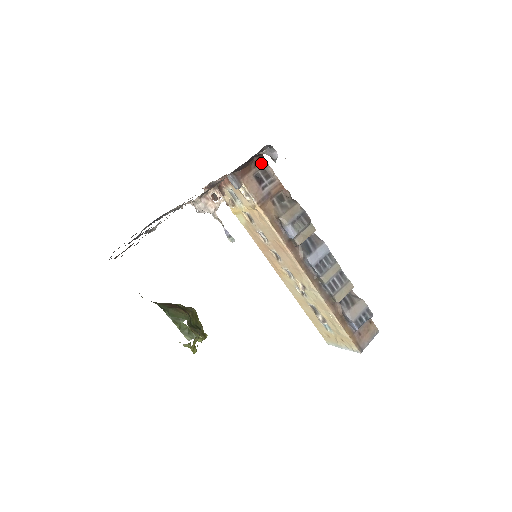
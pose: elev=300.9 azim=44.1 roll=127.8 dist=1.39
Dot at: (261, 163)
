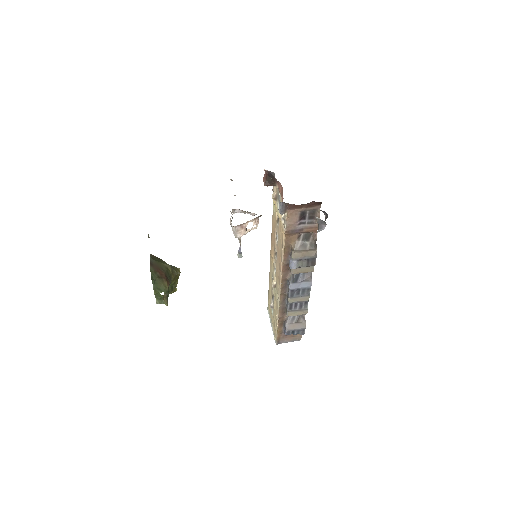
Dot at: (315, 206)
